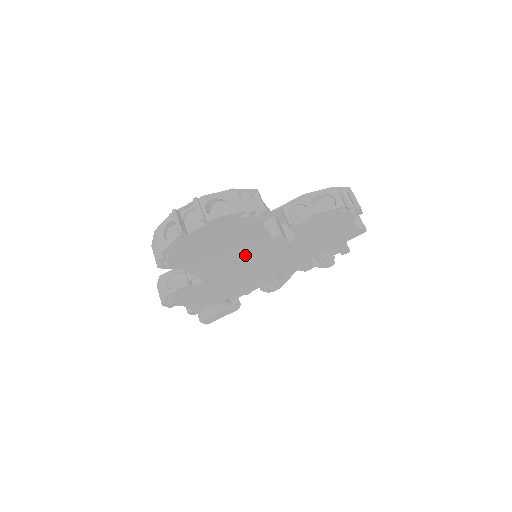
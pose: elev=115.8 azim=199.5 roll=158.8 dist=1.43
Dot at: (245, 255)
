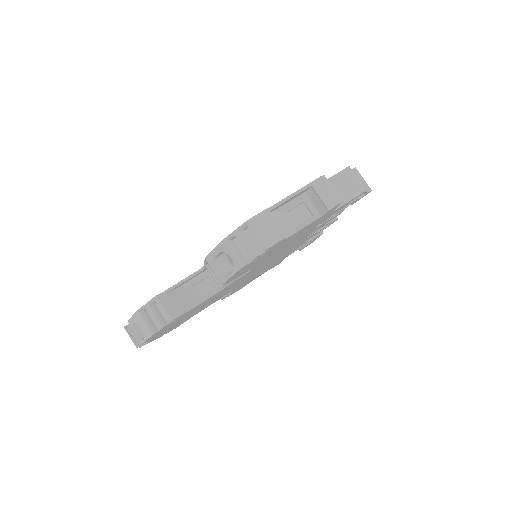
Dot at: (228, 289)
